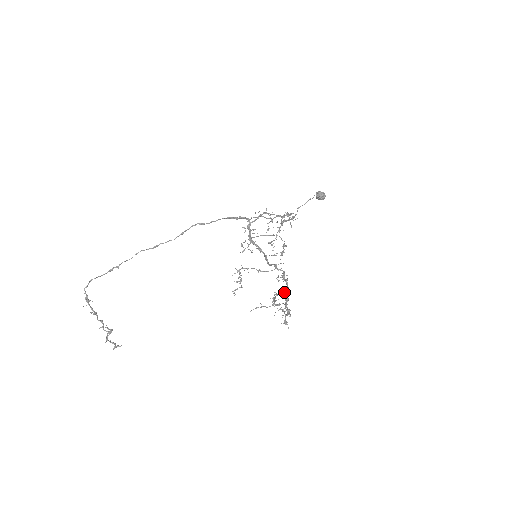
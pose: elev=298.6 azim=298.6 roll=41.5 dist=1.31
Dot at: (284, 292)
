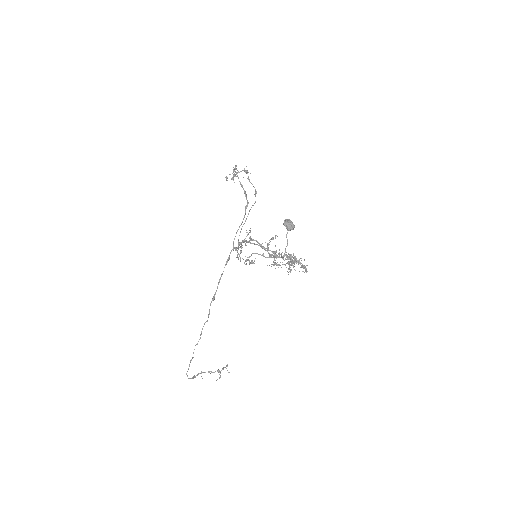
Dot at: occluded
